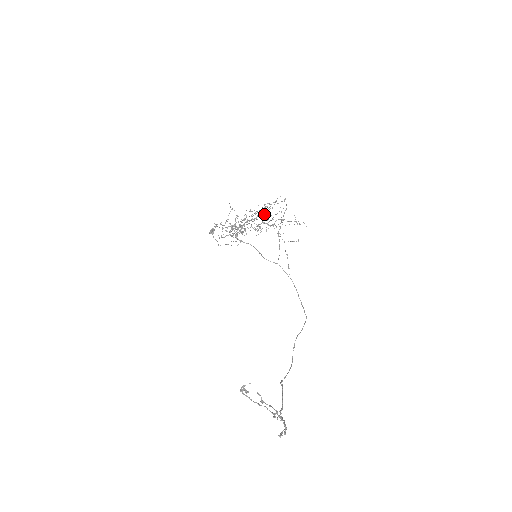
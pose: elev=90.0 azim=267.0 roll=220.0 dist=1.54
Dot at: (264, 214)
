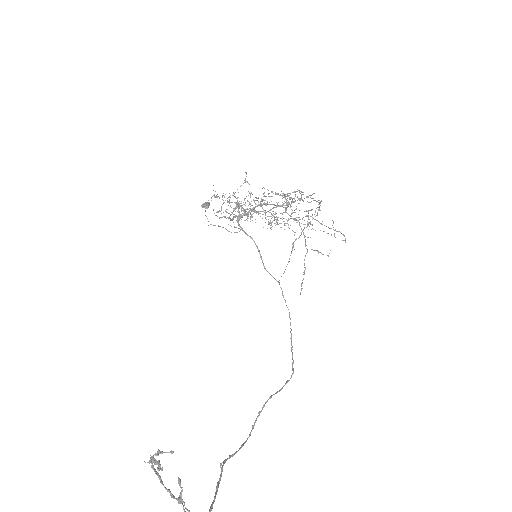
Dot at: (287, 207)
